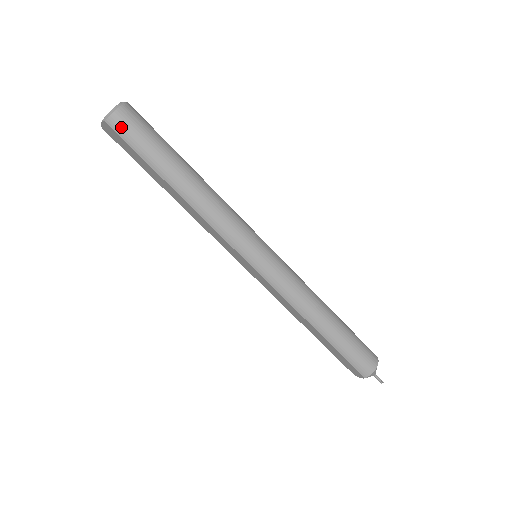
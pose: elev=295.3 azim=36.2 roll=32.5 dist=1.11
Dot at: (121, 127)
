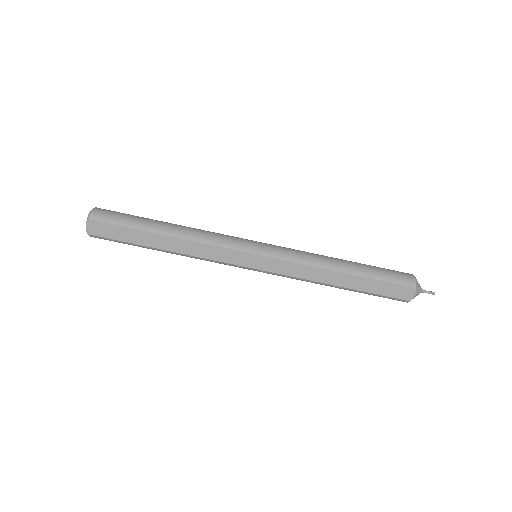
Dot at: (102, 216)
